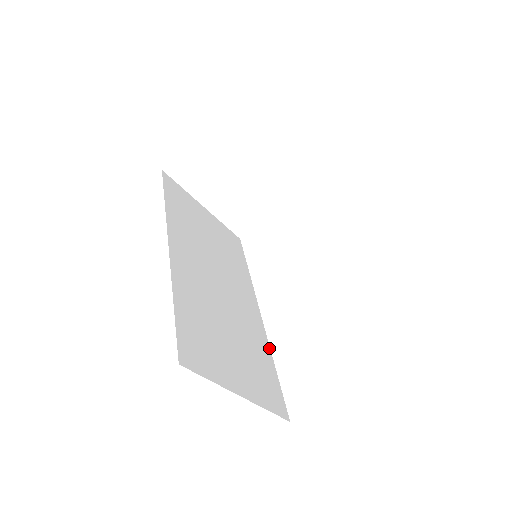
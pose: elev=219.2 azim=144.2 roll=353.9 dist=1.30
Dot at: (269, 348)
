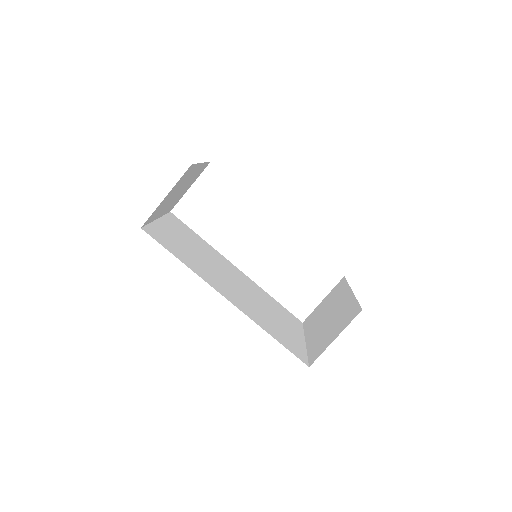
Dot at: (262, 290)
